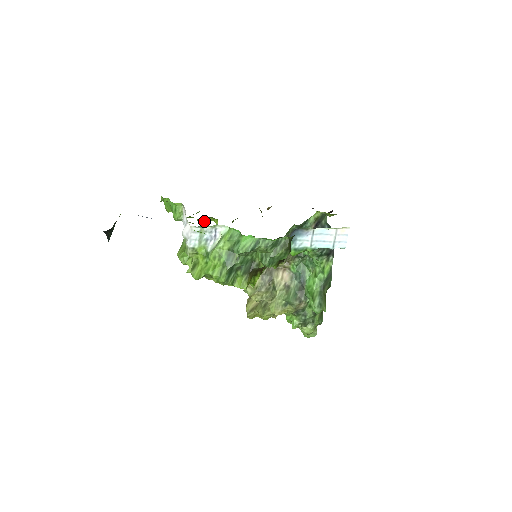
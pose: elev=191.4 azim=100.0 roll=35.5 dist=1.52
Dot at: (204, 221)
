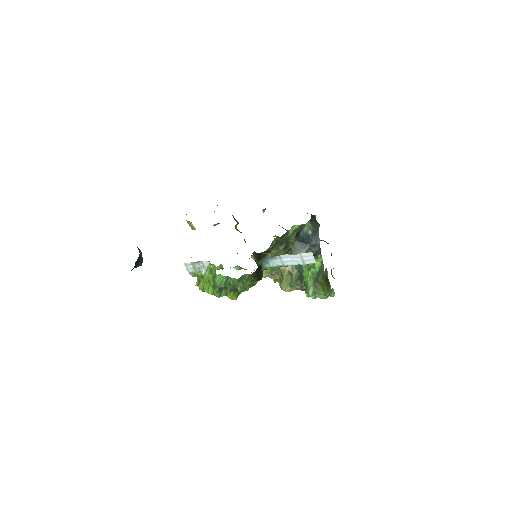
Dot at: (216, 224)
